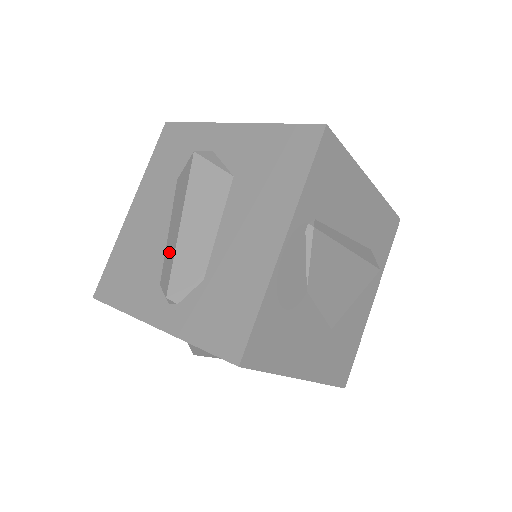
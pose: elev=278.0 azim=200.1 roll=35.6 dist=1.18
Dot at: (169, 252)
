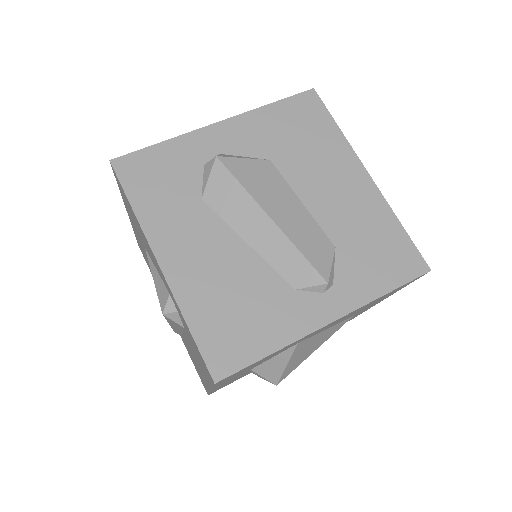
Dot at: (279, 254)
